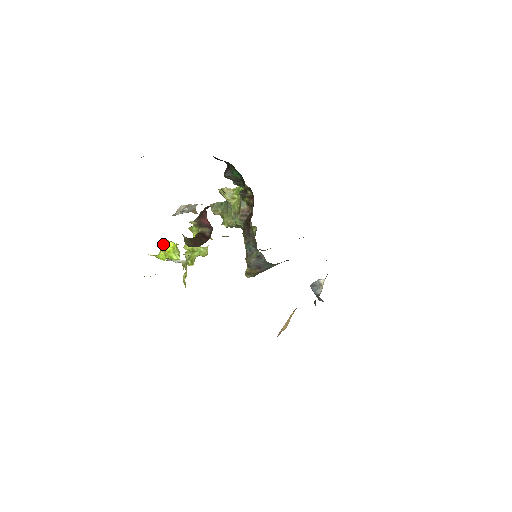
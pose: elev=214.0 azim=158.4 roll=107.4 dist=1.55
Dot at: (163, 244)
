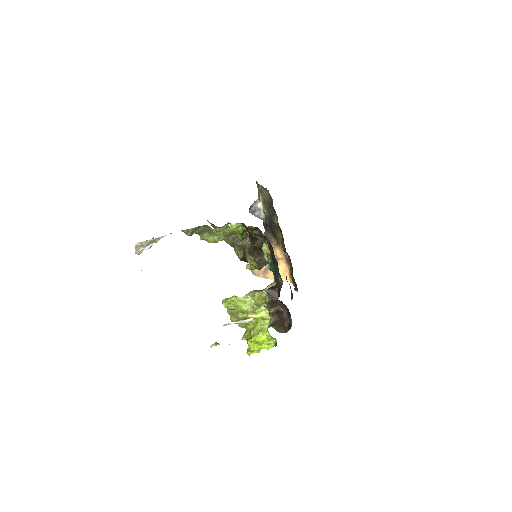
Dot at: (255, 340)
